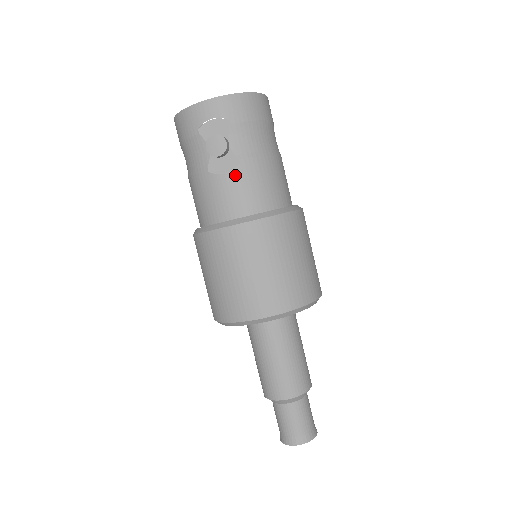
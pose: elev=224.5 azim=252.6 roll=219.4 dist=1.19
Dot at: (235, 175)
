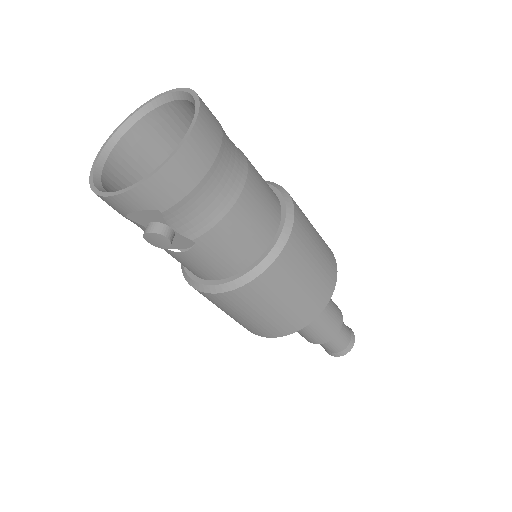
Dot at: (195, 253)
